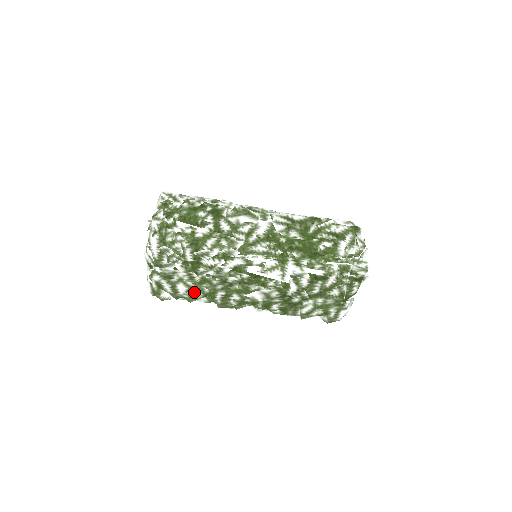
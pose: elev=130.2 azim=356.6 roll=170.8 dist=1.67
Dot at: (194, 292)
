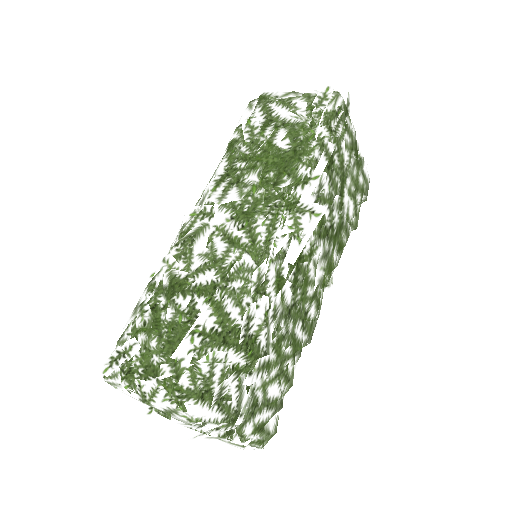
Dot at: (285, 372)
